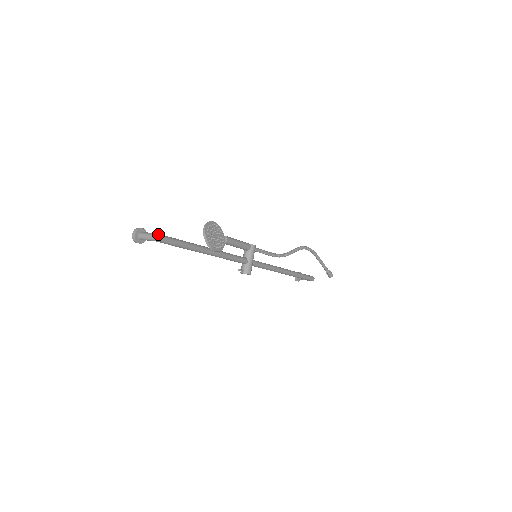
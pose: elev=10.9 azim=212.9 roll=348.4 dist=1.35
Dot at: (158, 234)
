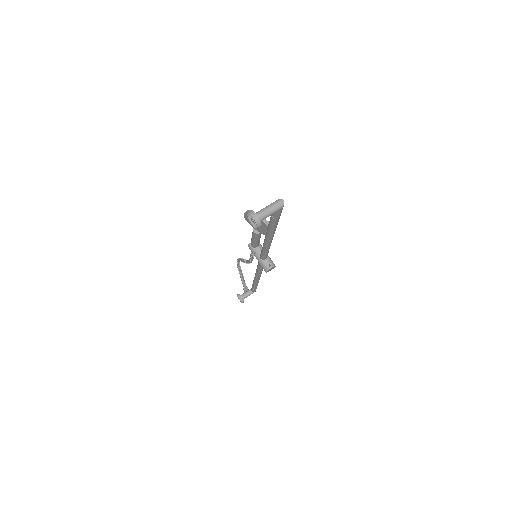
Dot at: (279, 200)
